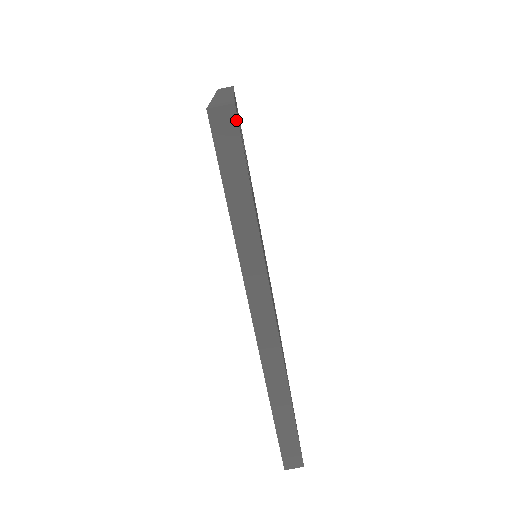
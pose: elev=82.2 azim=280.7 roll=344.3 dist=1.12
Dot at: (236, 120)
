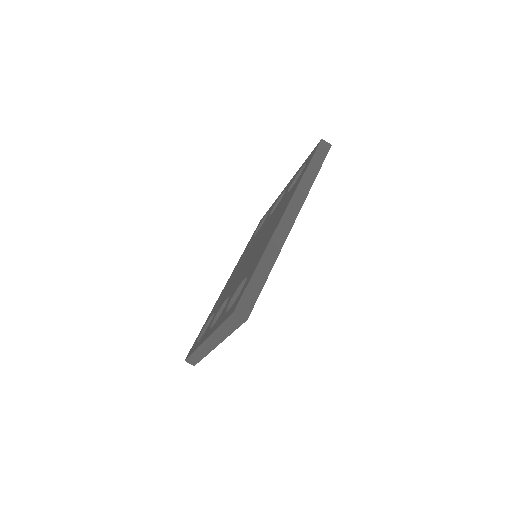
Dot at: (329, 149)
